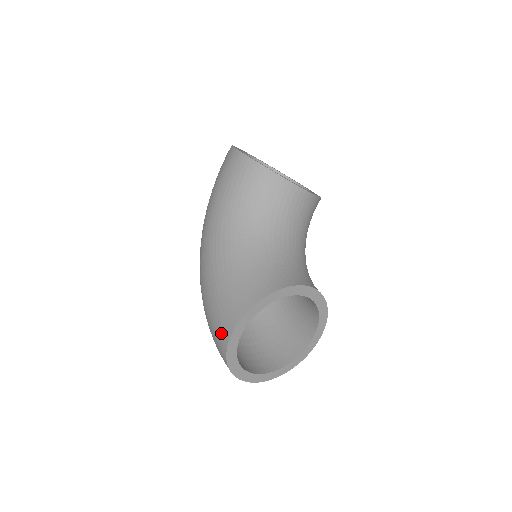
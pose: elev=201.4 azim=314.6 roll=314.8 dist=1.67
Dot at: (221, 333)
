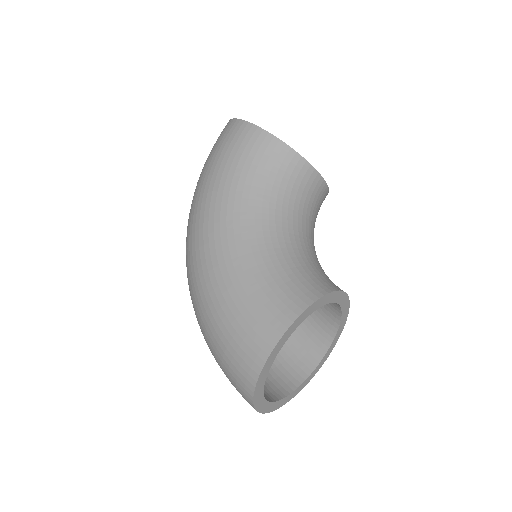
Dot at: (250, 350)
